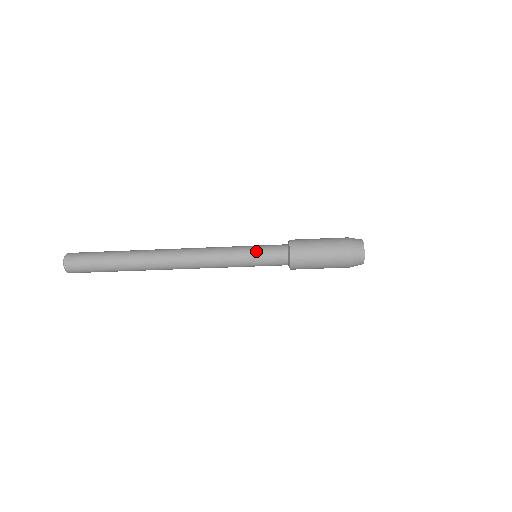
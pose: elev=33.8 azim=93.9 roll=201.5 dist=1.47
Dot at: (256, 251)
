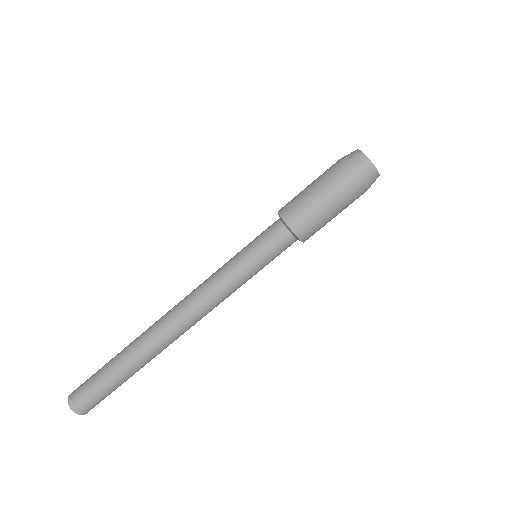
Dot at: (250, 251)
